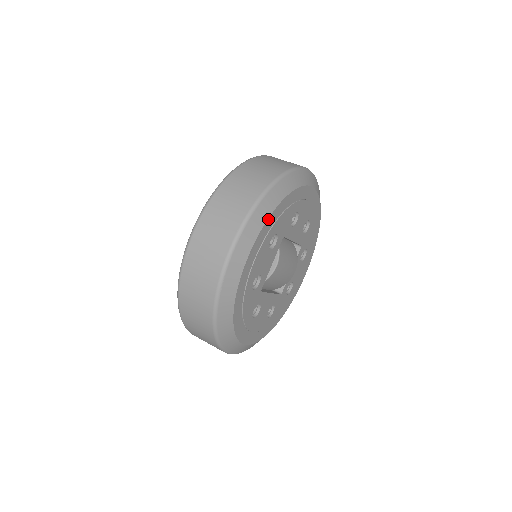
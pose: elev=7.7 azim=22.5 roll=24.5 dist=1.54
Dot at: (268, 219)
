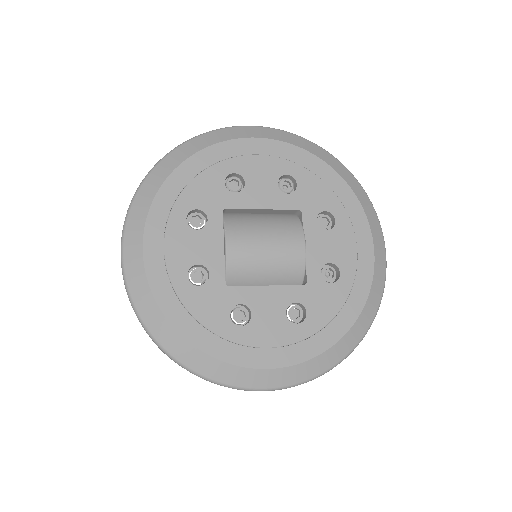
Dot at: (156, 198)
